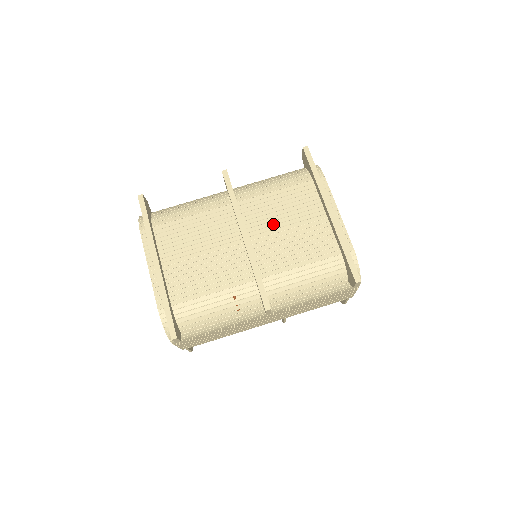
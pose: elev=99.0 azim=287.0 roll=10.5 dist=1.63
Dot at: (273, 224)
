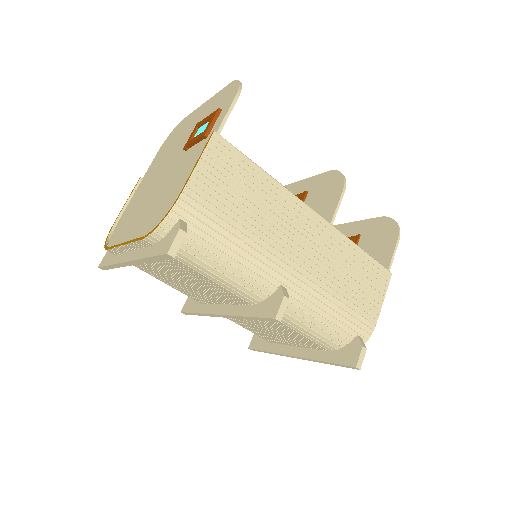
Dot at: (259, 322)
